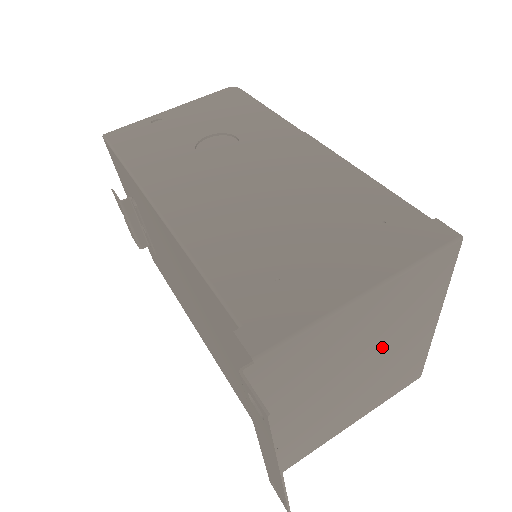
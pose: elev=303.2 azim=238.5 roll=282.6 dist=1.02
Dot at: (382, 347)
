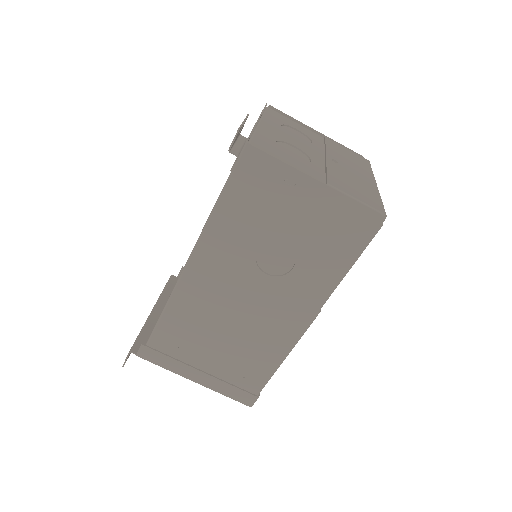
Dot at: occluded
